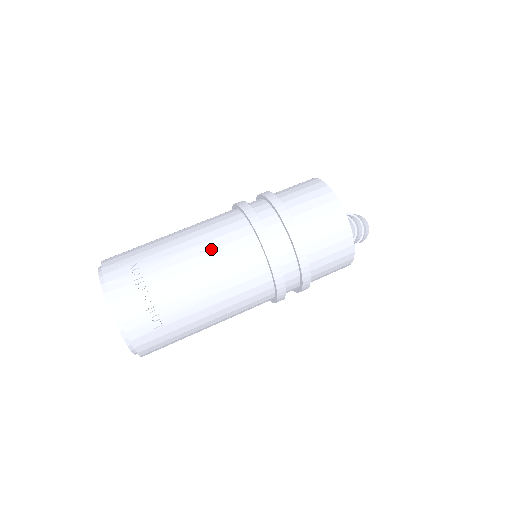
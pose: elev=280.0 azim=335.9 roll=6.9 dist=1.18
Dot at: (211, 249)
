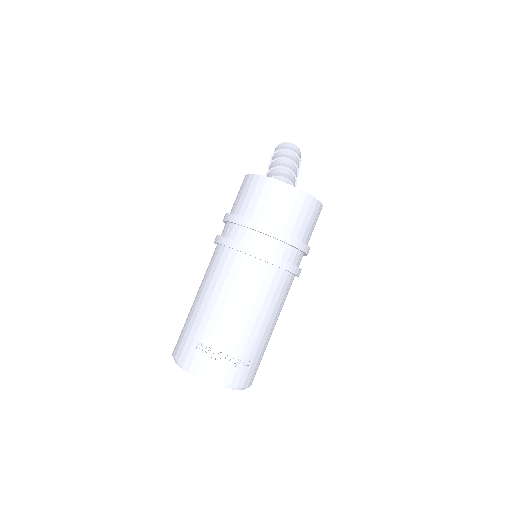
Dot at: (238, 293)
